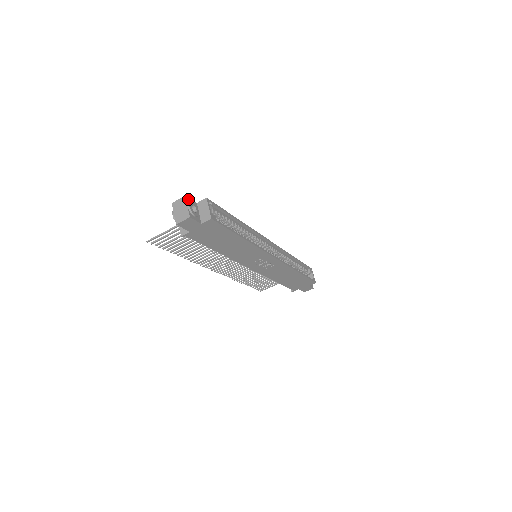
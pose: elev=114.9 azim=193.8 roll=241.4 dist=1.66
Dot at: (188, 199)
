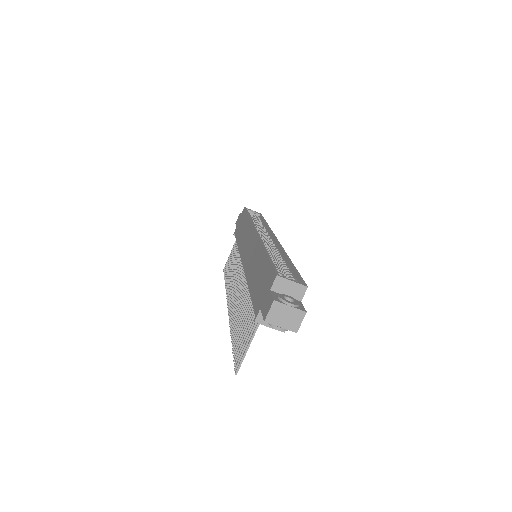
Dot at: (276, 299)
